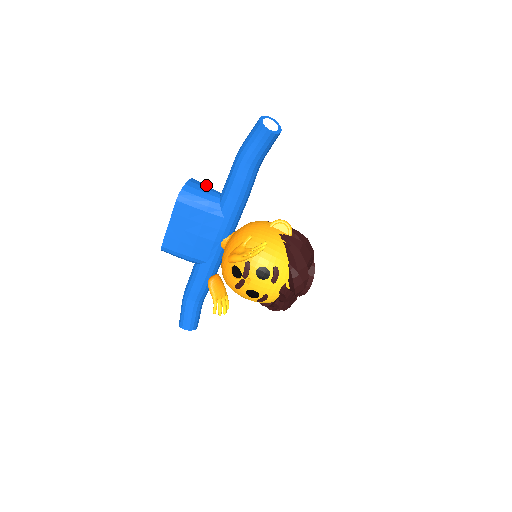
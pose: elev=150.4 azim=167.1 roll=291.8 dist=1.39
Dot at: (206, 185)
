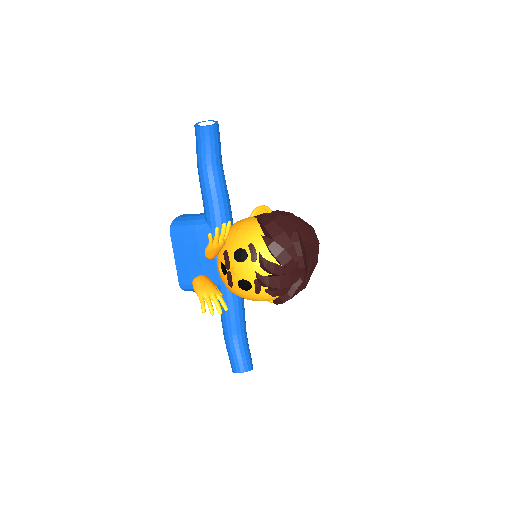
Dot at: occluded
